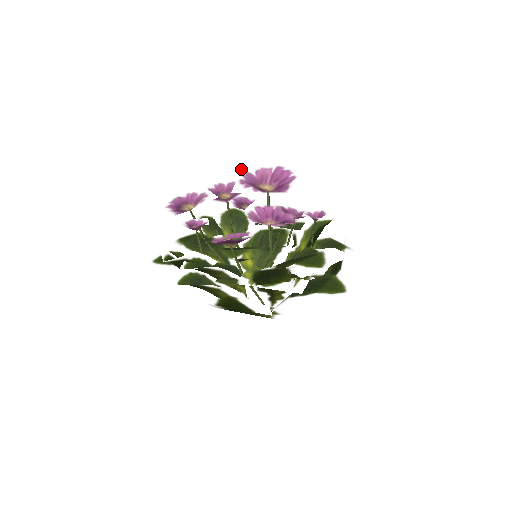
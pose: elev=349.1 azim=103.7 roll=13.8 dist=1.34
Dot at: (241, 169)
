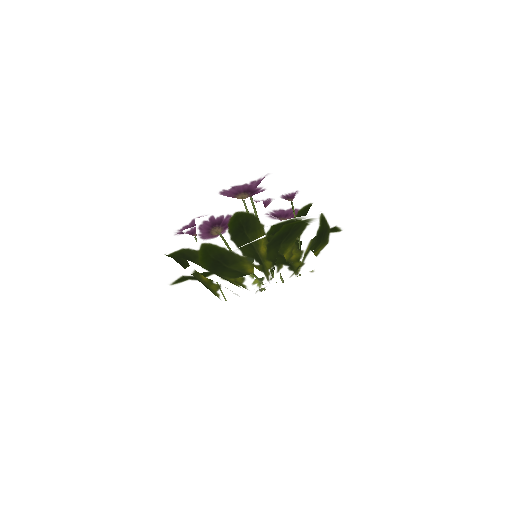
Dot at: occluded
